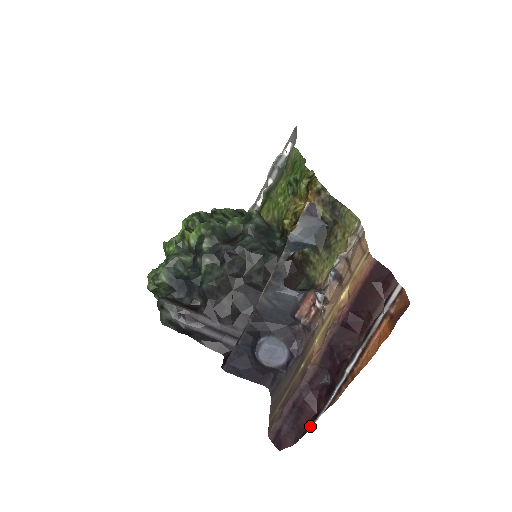
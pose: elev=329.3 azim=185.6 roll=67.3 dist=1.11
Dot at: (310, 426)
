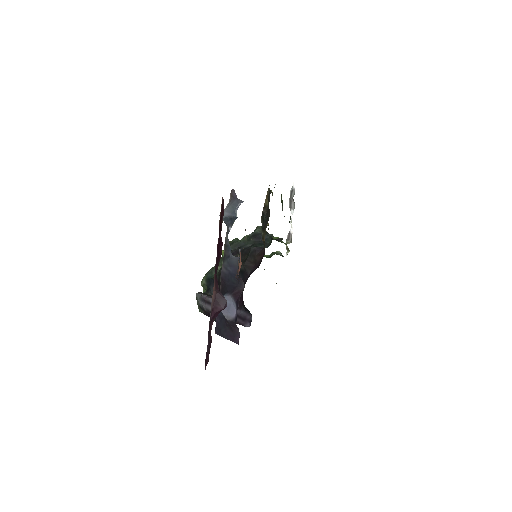
Dot at: occluded
